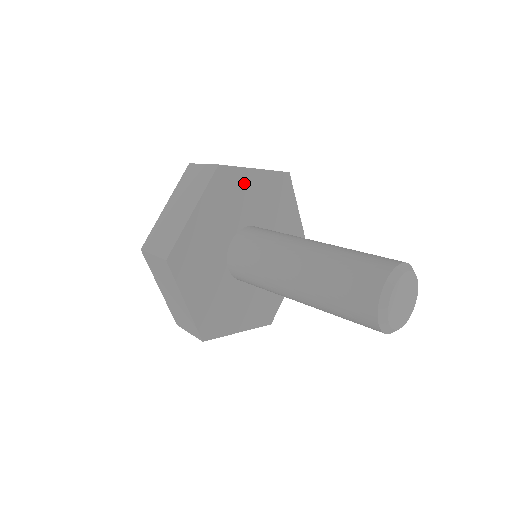
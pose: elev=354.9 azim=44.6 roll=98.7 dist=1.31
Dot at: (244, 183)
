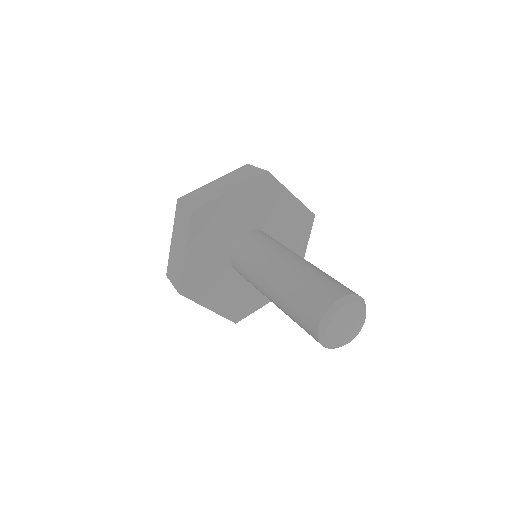
Dot at: (278, 198)
